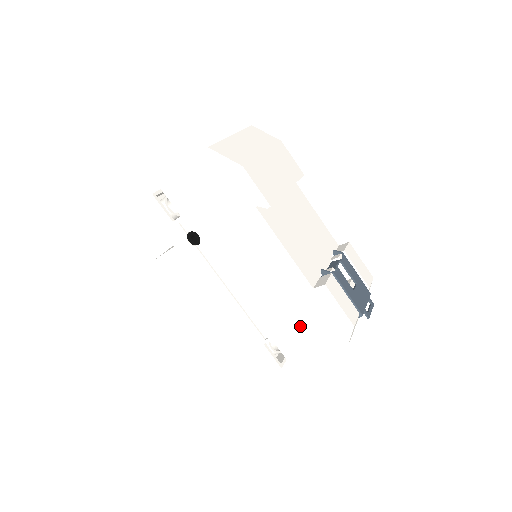
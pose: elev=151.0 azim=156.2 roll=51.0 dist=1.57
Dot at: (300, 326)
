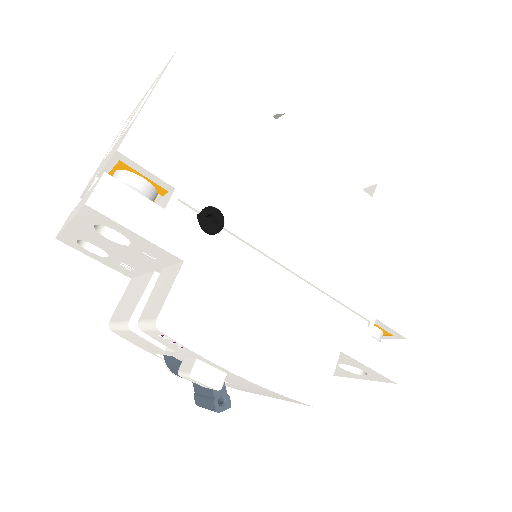
Dot at: (387, 264)
